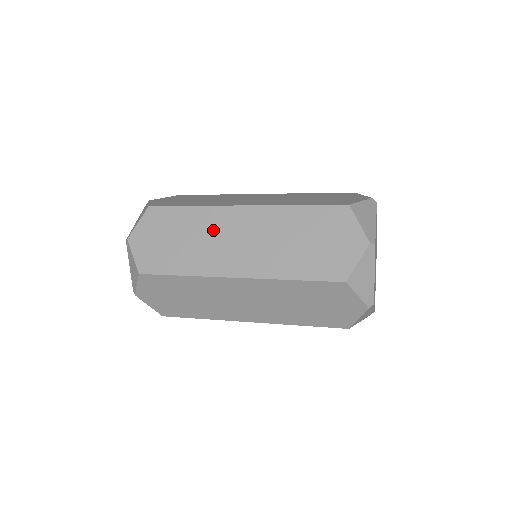
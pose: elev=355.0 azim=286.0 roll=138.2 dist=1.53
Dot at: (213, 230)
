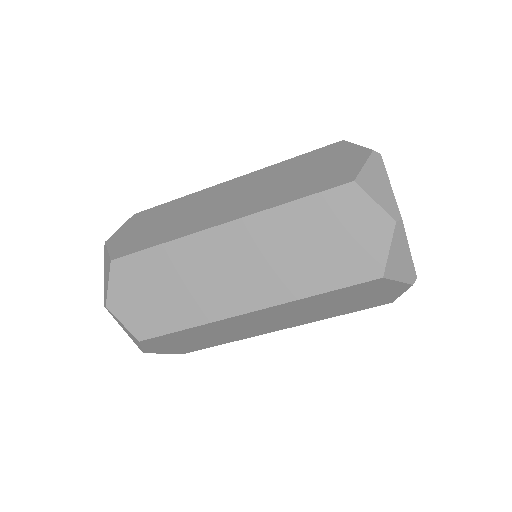
Dot at: occluded
